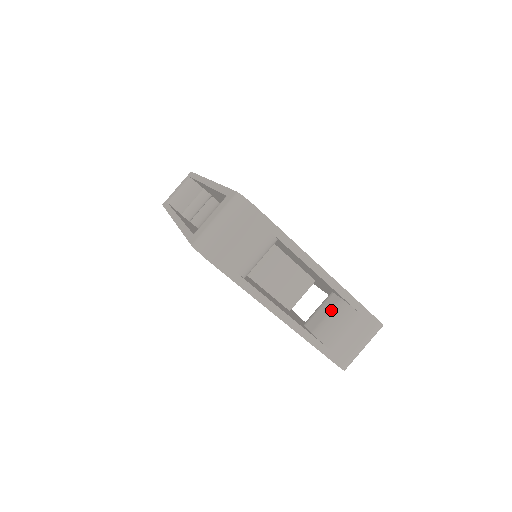
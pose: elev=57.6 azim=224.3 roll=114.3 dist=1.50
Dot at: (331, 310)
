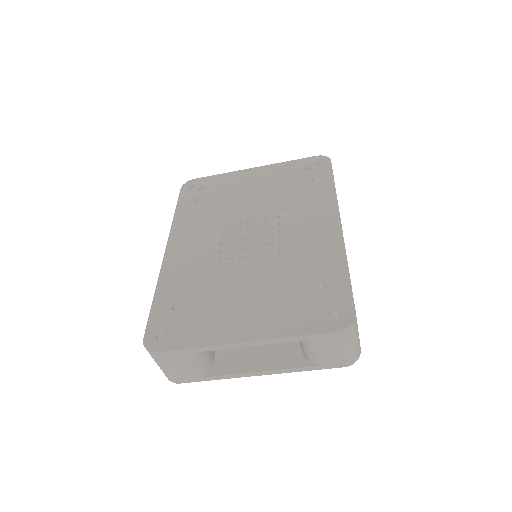
Dot at: occluded
